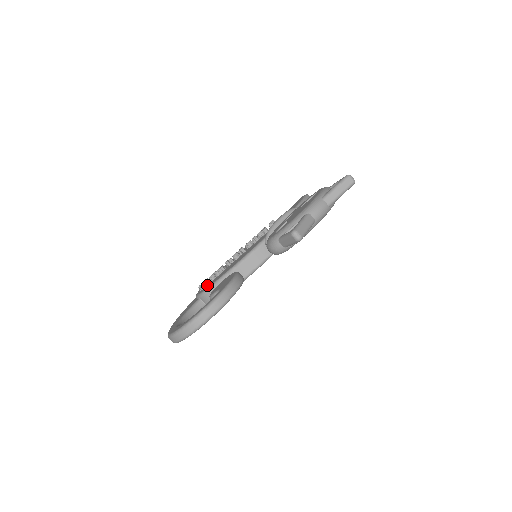
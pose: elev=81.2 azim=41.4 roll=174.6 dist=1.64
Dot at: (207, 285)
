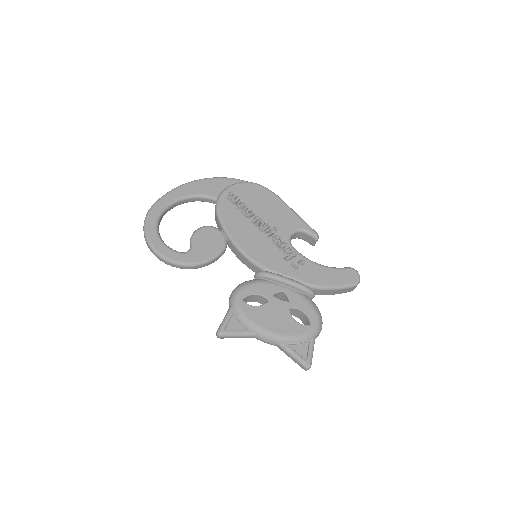
Dot at: (231, 203)
